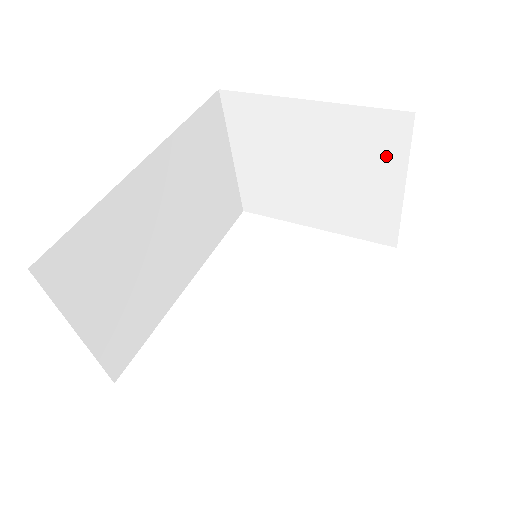
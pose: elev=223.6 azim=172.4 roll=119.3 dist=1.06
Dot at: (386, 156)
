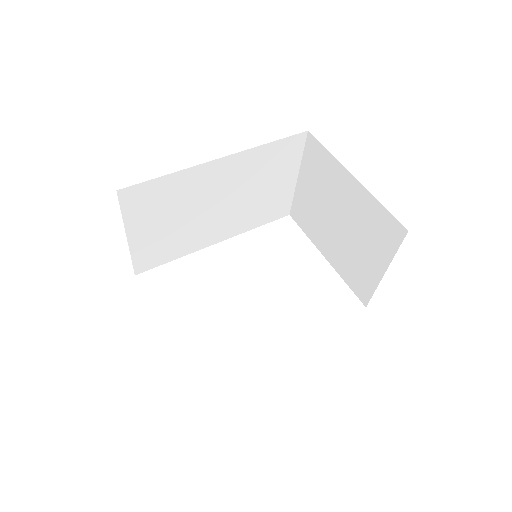
Dot at: (382, 245)
